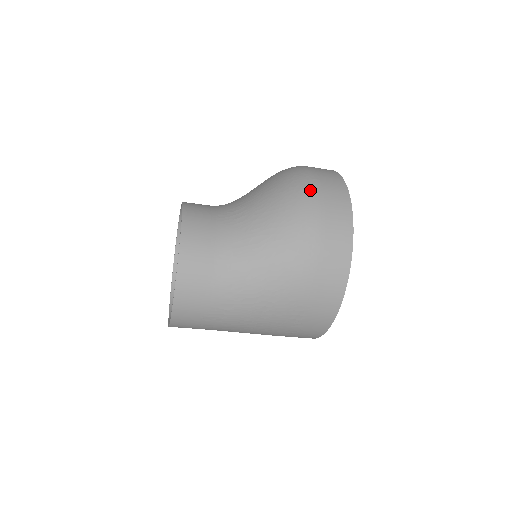
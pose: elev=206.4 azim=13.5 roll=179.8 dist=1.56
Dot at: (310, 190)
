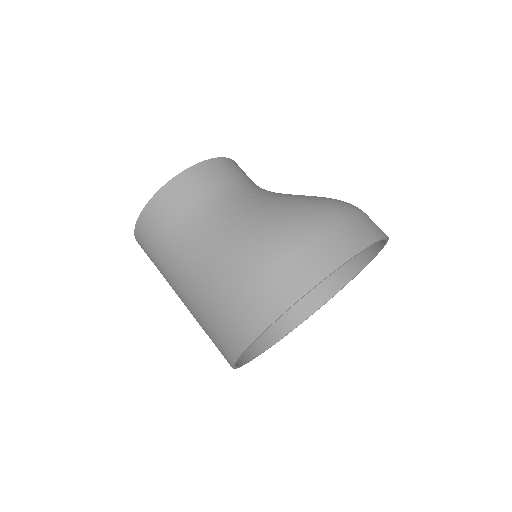
Dot at: (313, 223)
